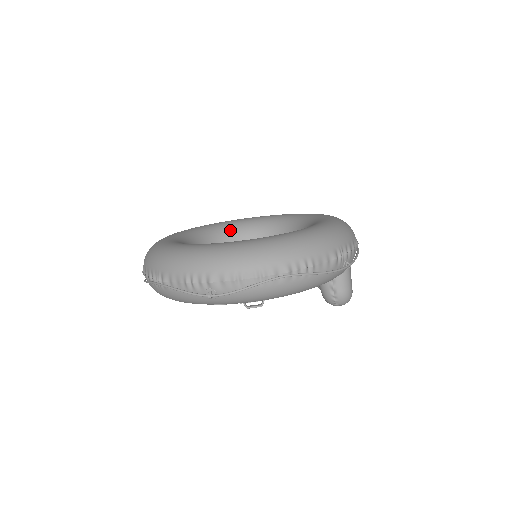
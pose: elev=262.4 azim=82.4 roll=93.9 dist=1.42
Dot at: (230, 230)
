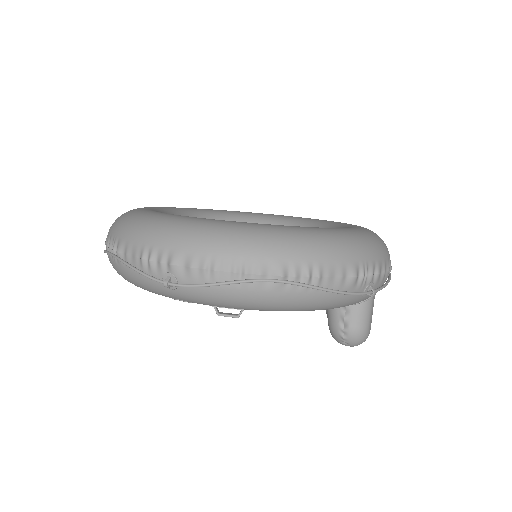
Dot at: (236, 221)
